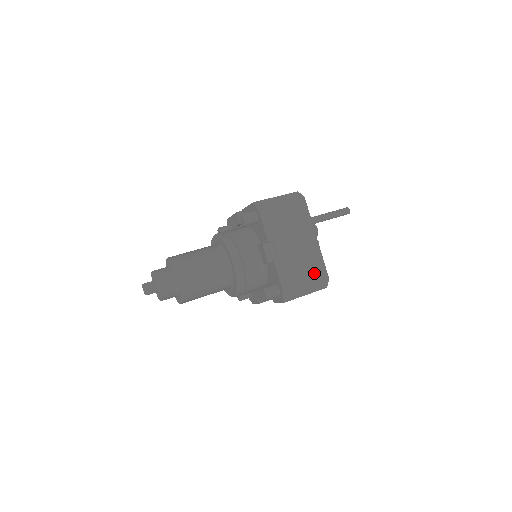
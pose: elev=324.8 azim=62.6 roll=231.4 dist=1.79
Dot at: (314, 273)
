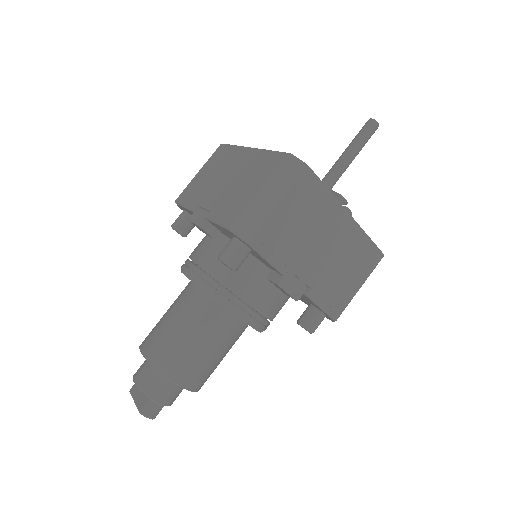
Dot at: (363, 264)
